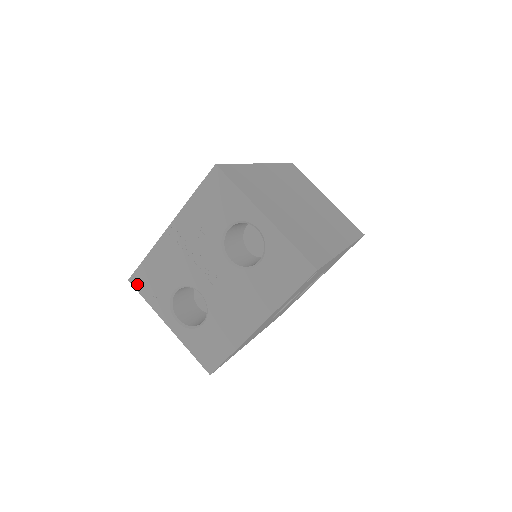
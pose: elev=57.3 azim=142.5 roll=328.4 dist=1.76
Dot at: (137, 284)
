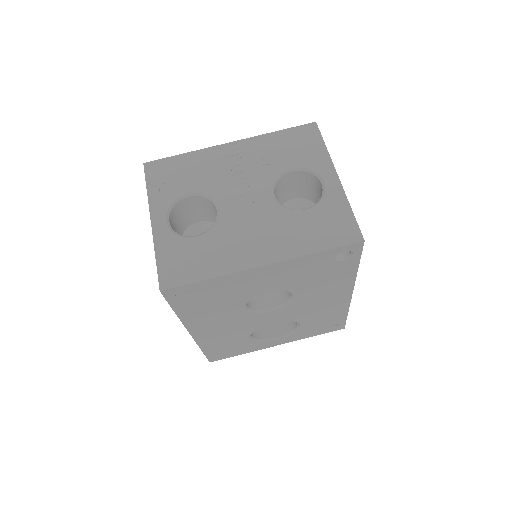
Dot at: (151, 170)
